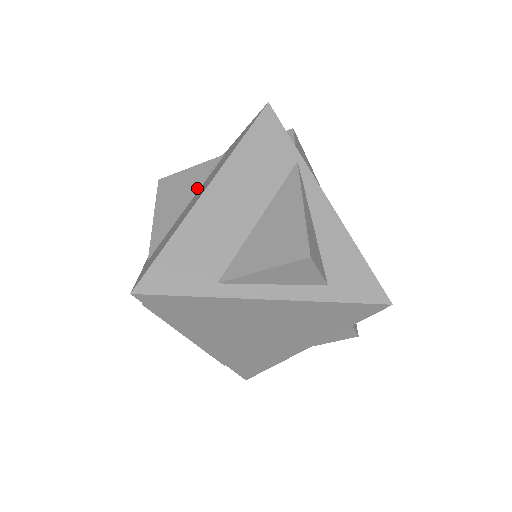
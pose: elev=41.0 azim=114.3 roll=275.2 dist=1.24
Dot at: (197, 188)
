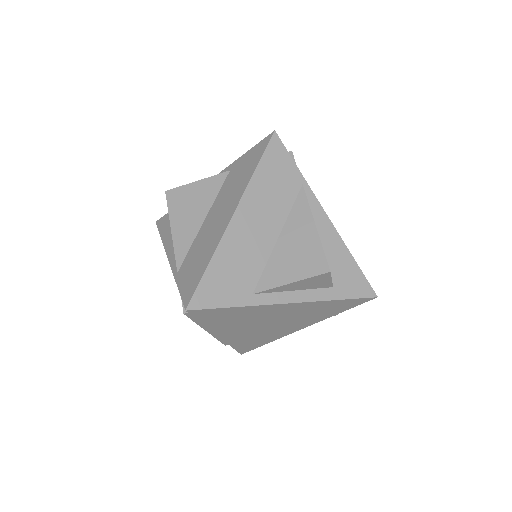
Dot at: (210, 203)
